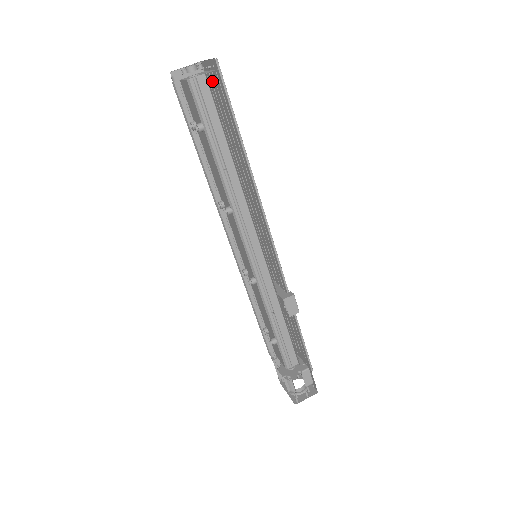
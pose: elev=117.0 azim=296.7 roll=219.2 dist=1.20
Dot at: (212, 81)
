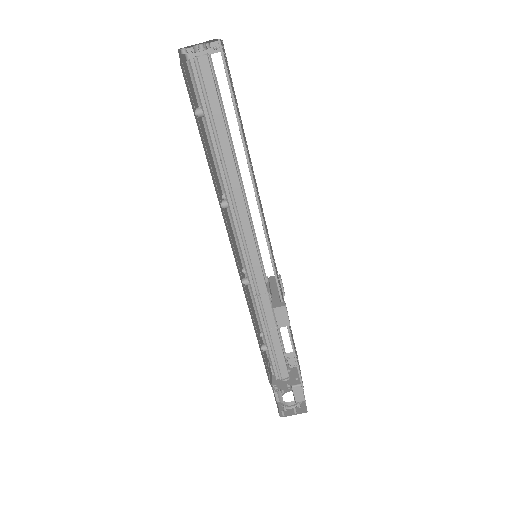
Dot at: occluded
